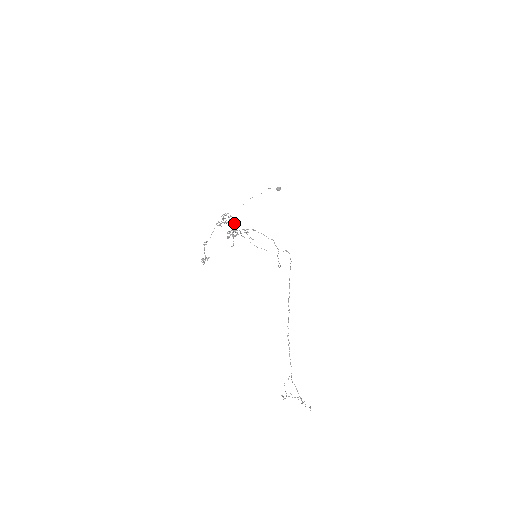
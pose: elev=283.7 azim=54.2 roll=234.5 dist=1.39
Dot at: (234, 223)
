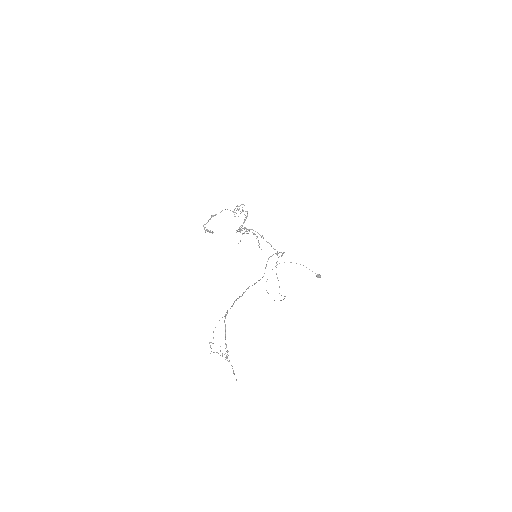
Dot at: (246, 217)
